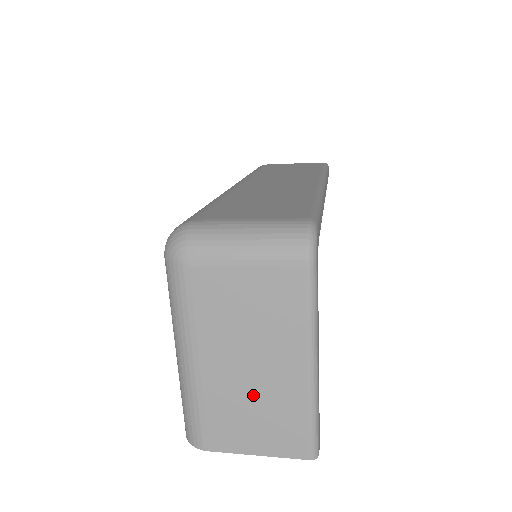
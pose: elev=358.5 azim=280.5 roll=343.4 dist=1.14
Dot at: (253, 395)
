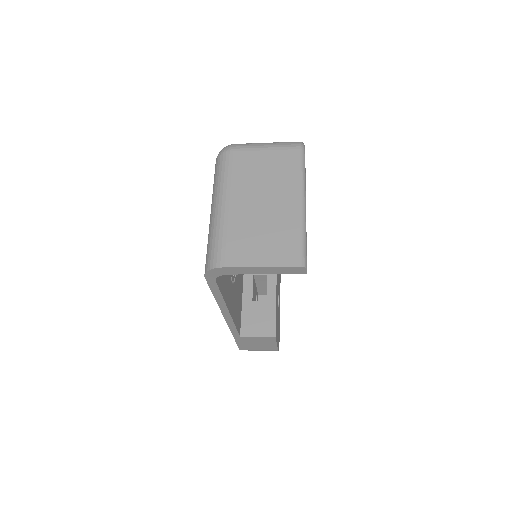
Dot at: (263, 222)
